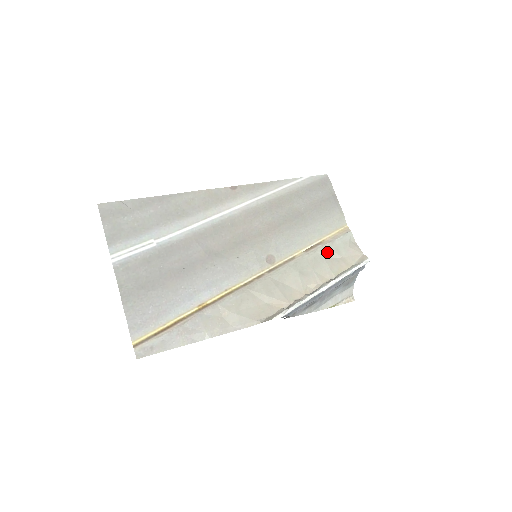
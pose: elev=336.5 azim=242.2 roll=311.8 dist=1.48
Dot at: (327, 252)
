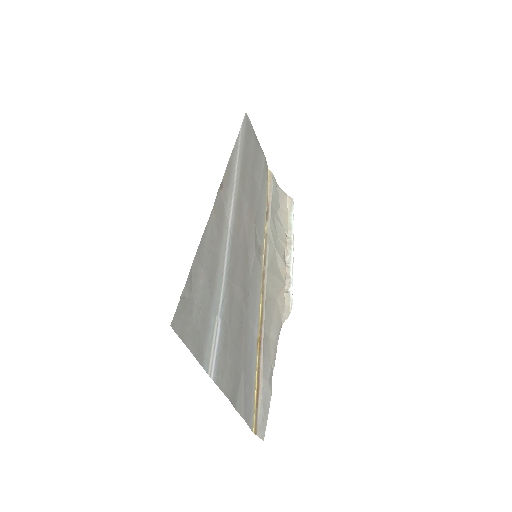
Dot at: (274, 210)
